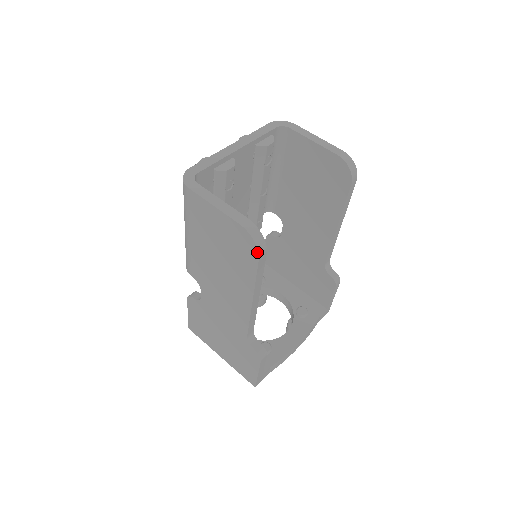
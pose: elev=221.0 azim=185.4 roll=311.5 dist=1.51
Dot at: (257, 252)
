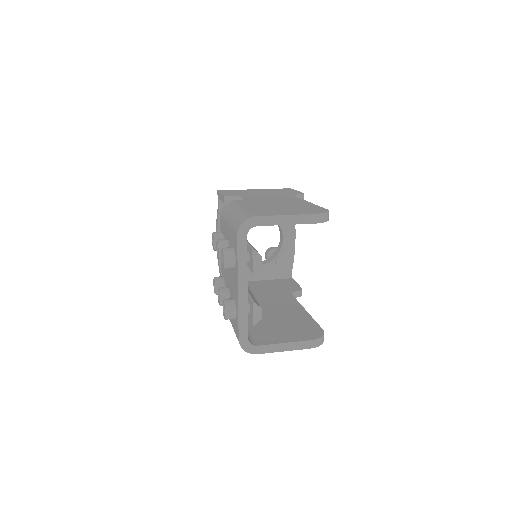
Dot at: occluded
